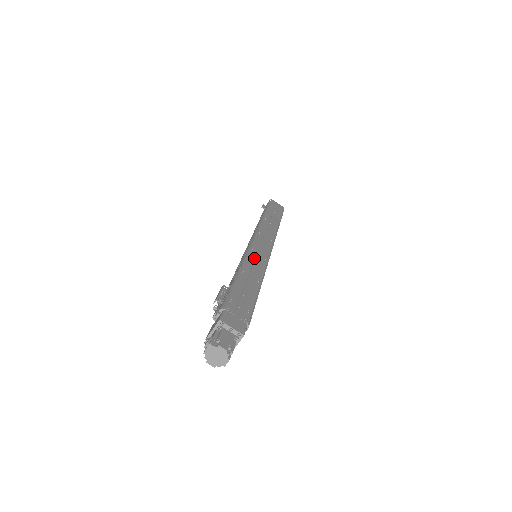
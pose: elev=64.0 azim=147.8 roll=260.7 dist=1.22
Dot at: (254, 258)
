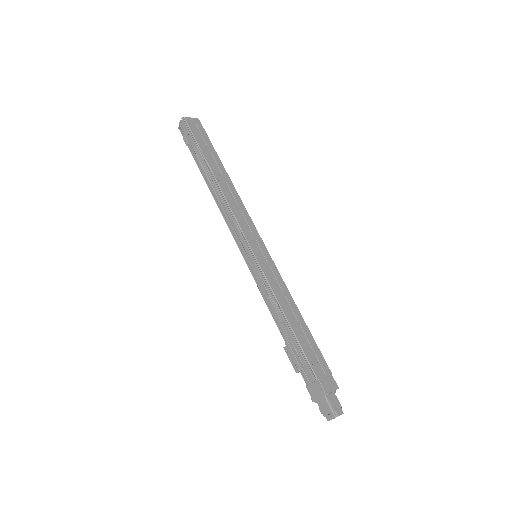
Dot at: (271, 276)
